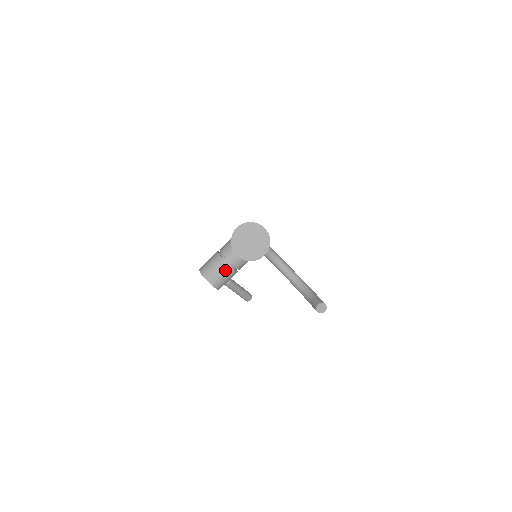
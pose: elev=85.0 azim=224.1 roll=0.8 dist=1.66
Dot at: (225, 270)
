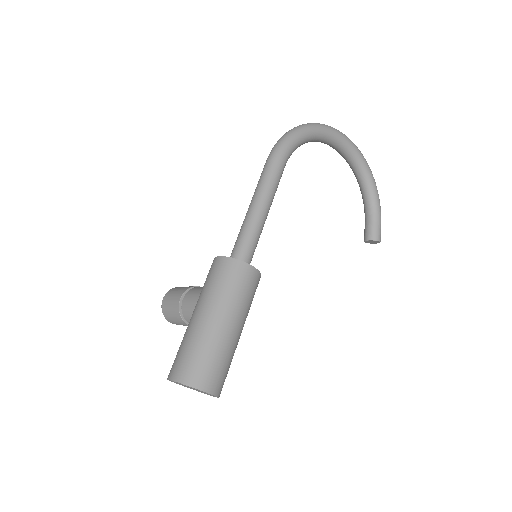
Dot at: occluded
